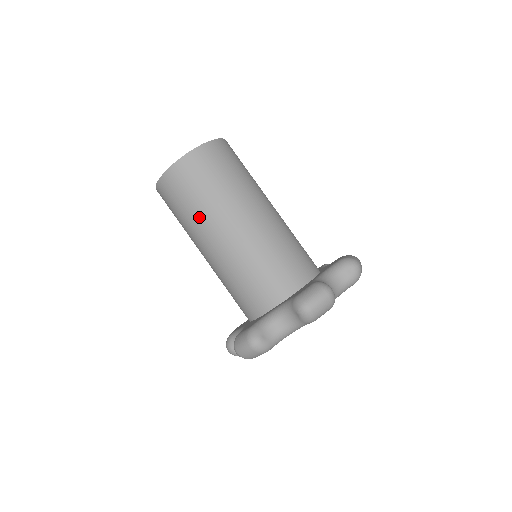
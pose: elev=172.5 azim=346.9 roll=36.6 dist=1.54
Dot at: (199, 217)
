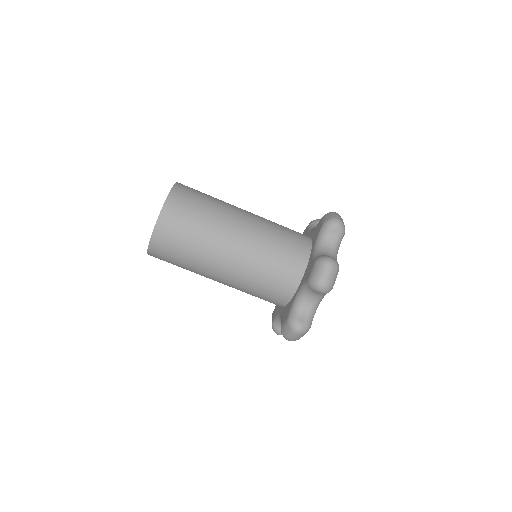
Dot at: (213, 222)
